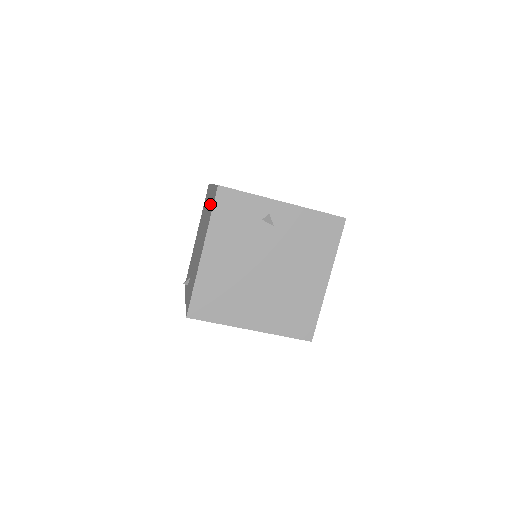
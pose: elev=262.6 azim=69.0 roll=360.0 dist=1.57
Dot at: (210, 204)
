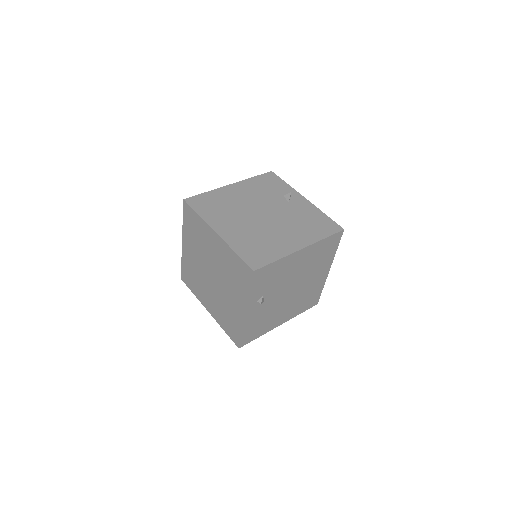
Dot at: occluded
